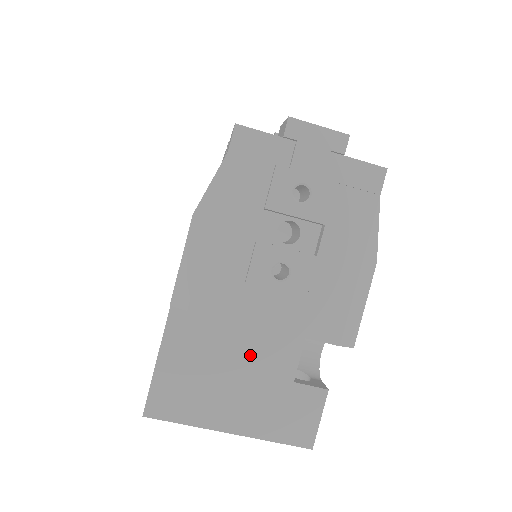
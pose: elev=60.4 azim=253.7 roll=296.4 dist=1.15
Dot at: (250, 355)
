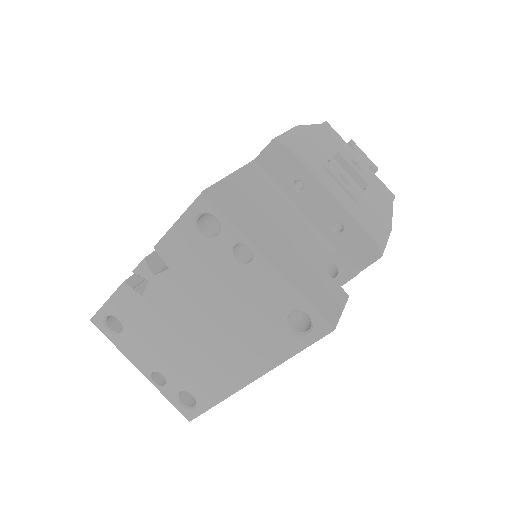
Dot at: (297, 228)
